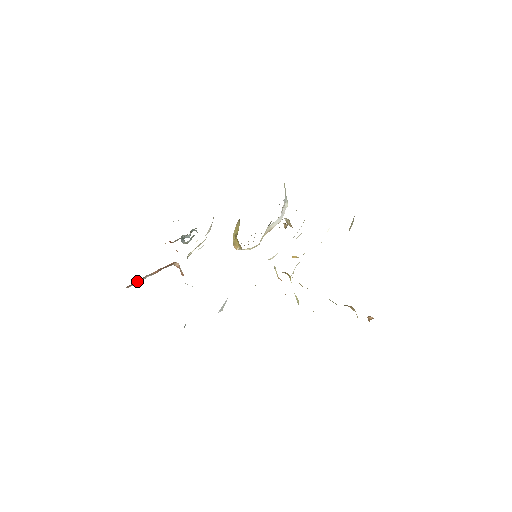
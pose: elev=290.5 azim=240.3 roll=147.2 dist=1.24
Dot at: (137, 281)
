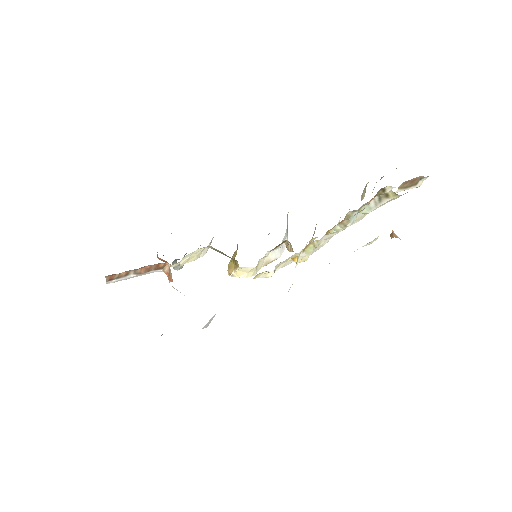
Dot at: (120, 275)
